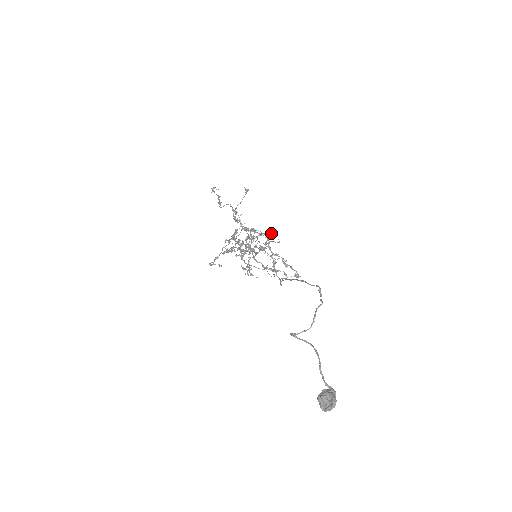
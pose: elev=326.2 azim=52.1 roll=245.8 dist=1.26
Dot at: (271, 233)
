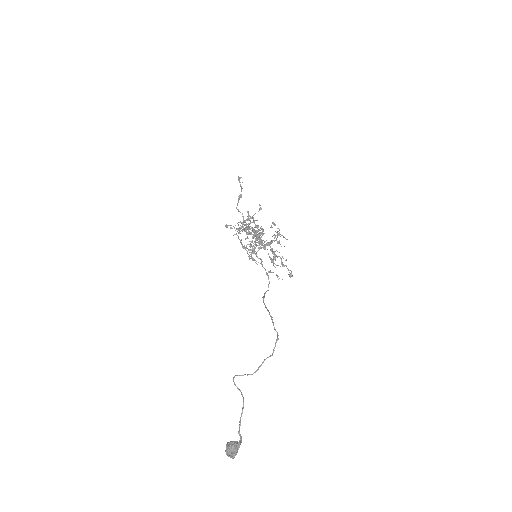
Dot at: (276, 240)
